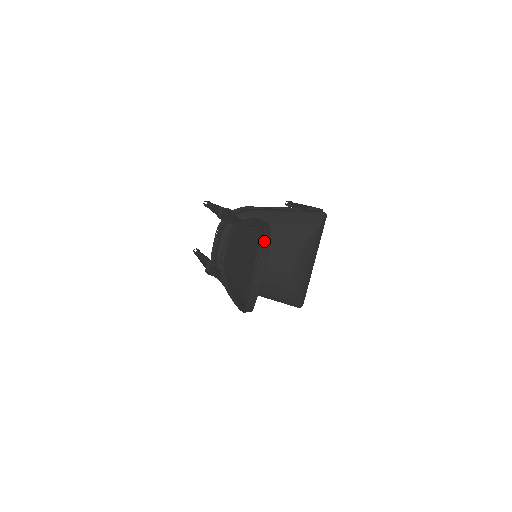
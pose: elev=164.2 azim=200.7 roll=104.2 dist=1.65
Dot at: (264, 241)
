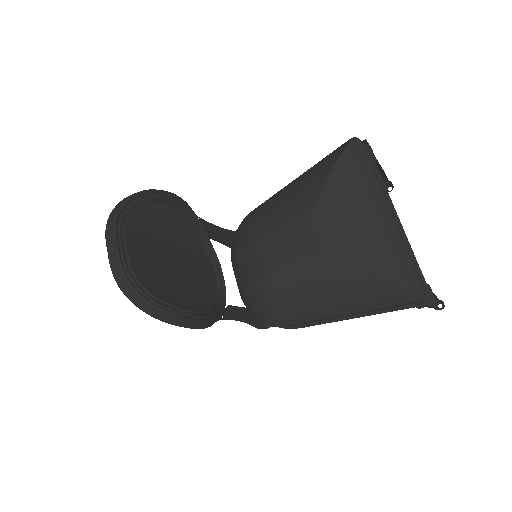
Dot at: (119, 204)
